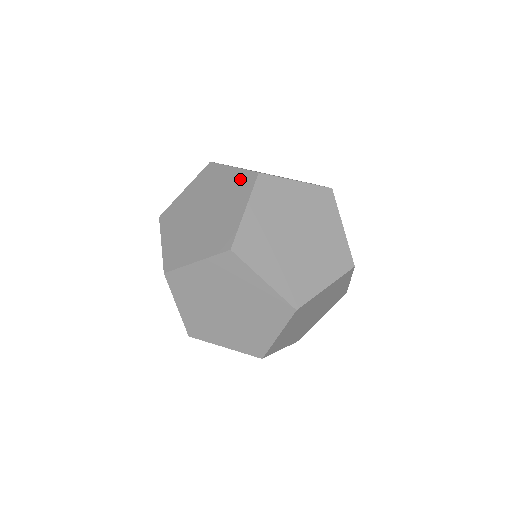
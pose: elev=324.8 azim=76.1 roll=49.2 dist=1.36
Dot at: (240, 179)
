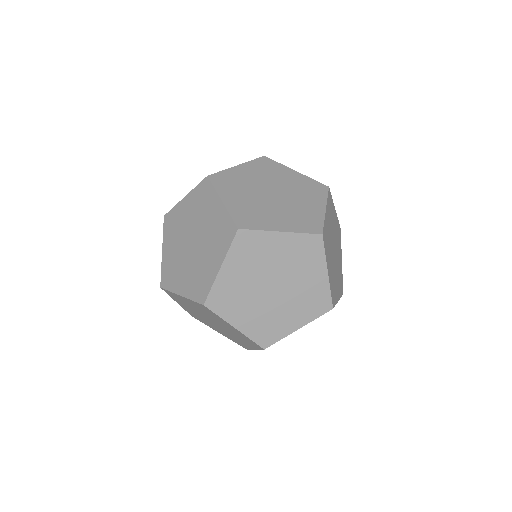
Dot at: (302, 245)
